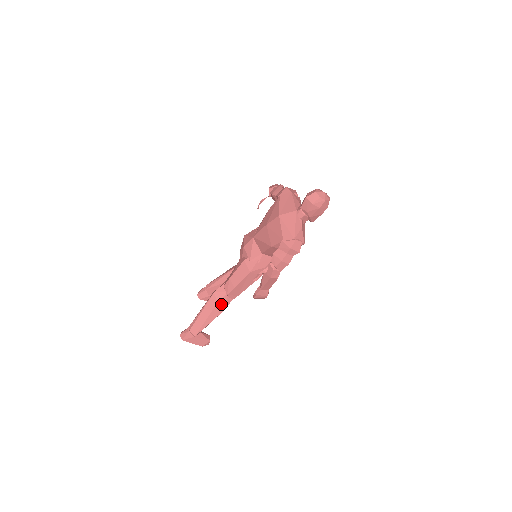
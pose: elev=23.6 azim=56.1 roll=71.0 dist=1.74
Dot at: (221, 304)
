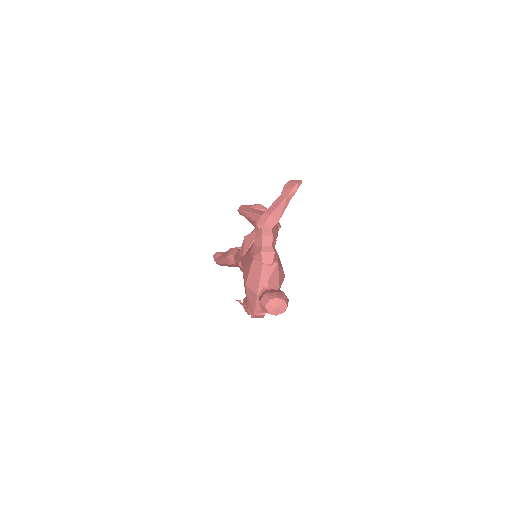
Dot at: (234, 265)
